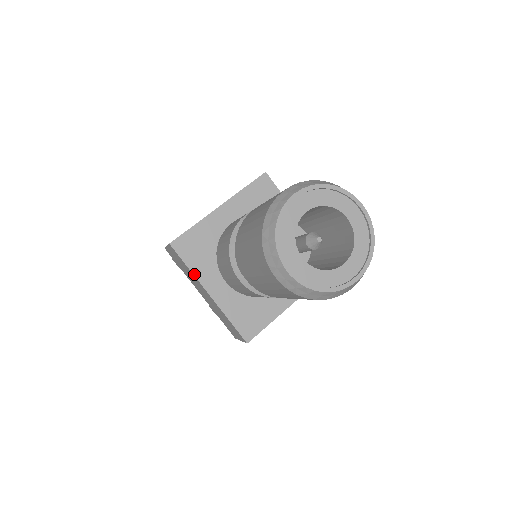
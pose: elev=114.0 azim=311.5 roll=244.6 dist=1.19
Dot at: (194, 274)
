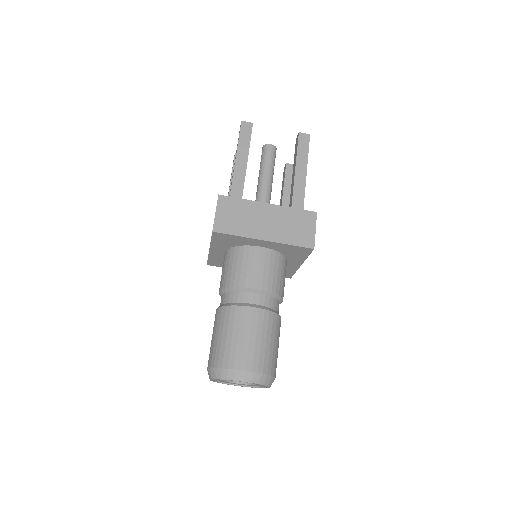
Dot at: (211, 243)
